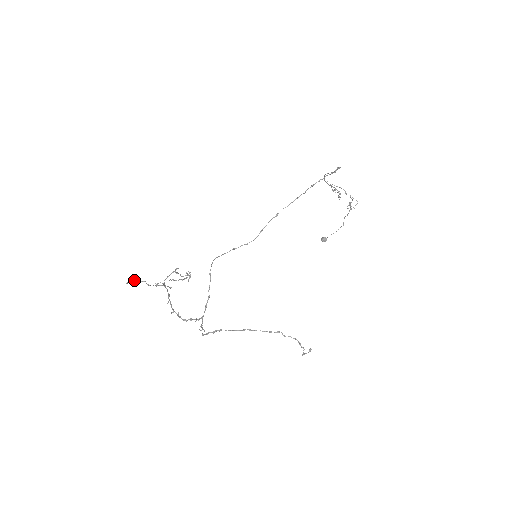
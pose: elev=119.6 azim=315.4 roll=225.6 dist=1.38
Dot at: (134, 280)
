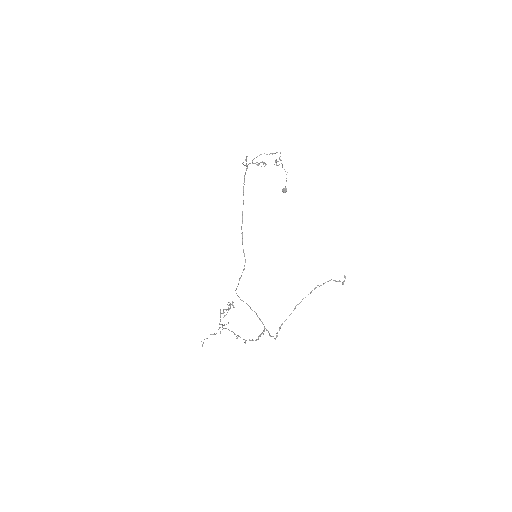
Dot at: occluded
